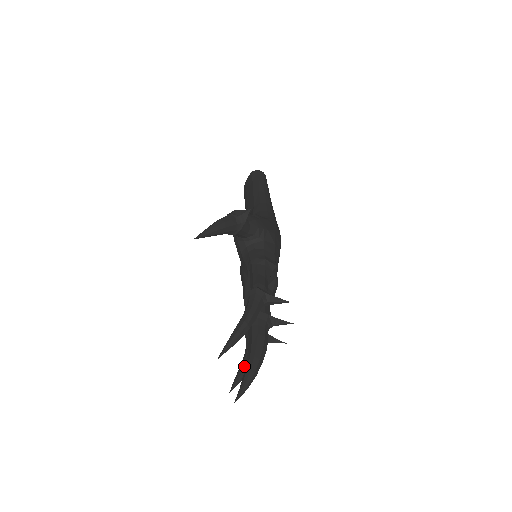
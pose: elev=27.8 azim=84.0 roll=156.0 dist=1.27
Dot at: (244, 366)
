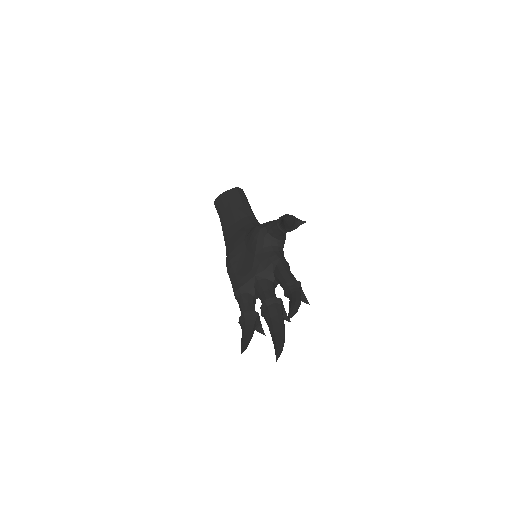
Dot at: (250, 338)
